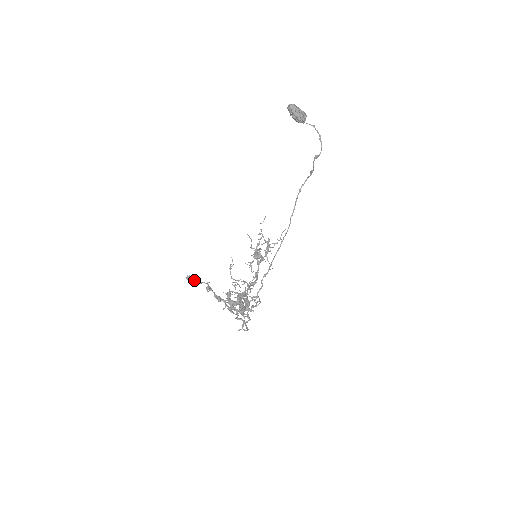
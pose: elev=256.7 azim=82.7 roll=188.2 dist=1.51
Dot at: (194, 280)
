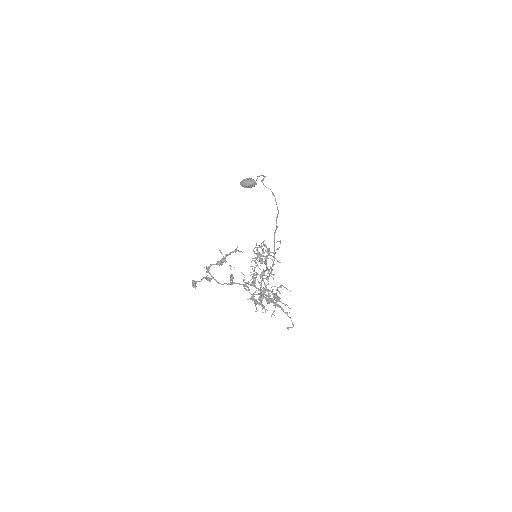
Dot at: (196, 282)
